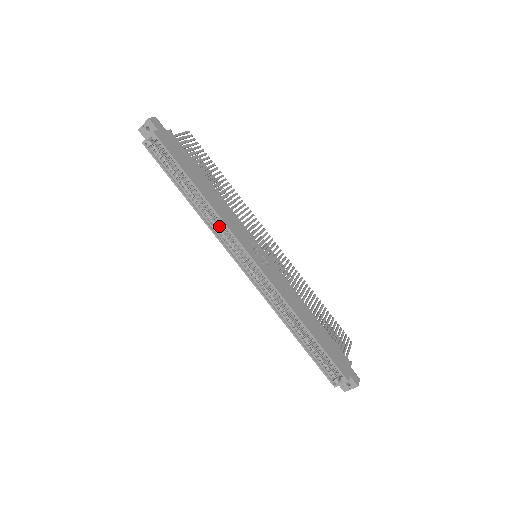
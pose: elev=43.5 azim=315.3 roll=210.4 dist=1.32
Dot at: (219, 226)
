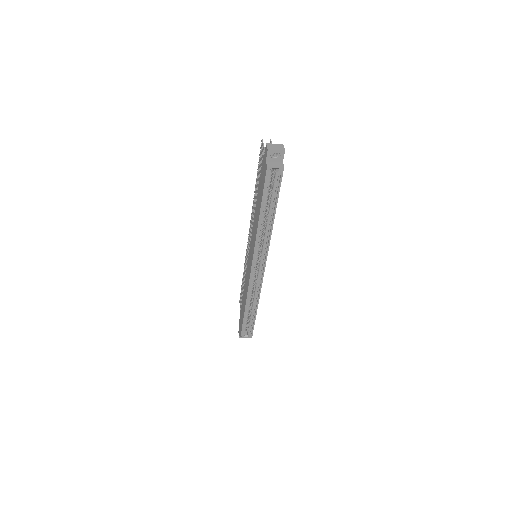
Dot at: occluded
